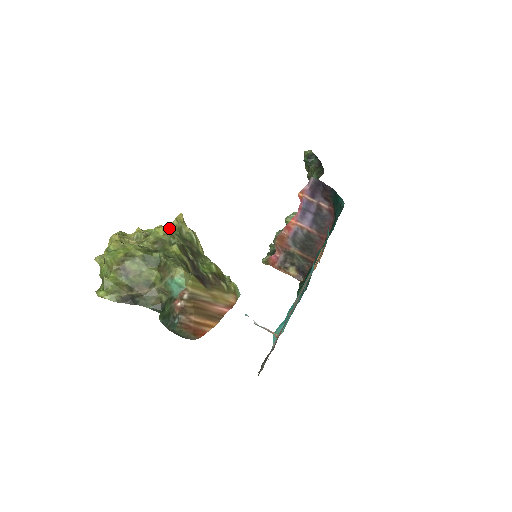
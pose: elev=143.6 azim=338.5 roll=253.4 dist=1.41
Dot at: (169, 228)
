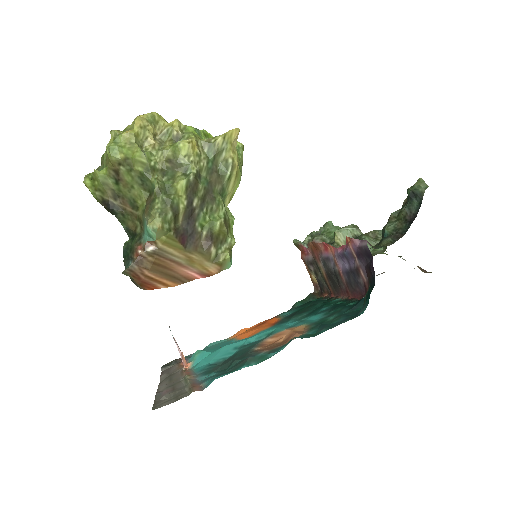
Dot at: (206, 144)
